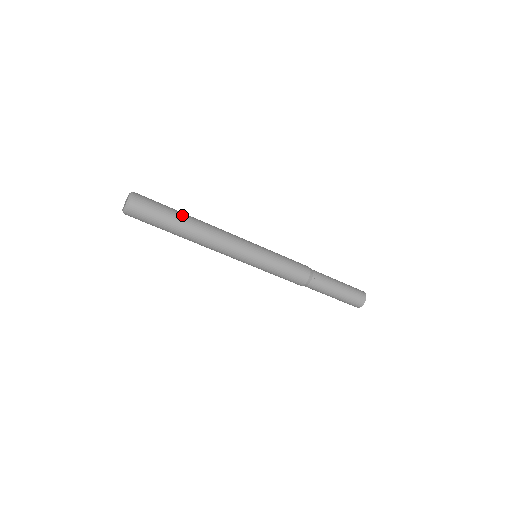
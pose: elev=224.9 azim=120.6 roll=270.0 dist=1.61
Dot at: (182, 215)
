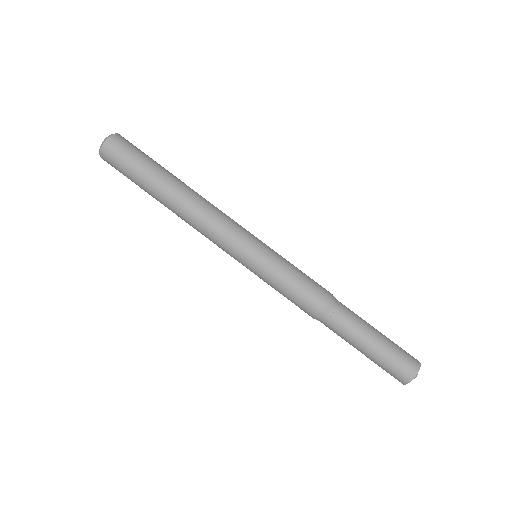
Dot at: (168, 172)
